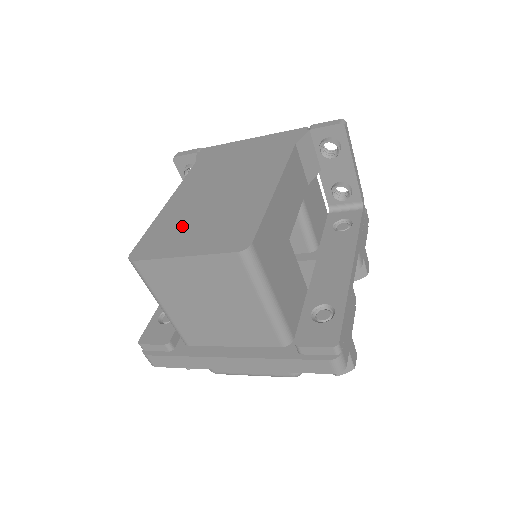
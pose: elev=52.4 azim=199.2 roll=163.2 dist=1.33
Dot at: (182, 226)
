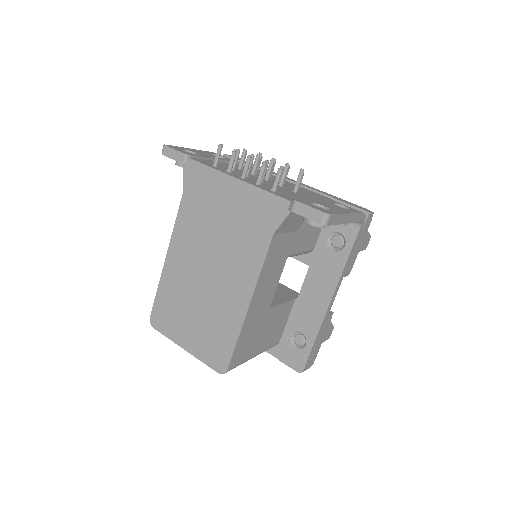
Dot at: (181, 308)
